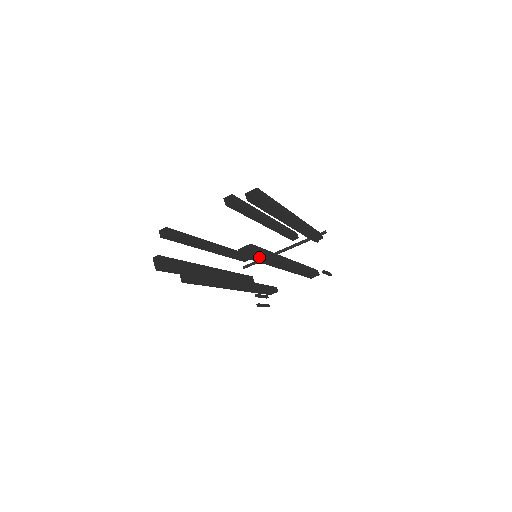
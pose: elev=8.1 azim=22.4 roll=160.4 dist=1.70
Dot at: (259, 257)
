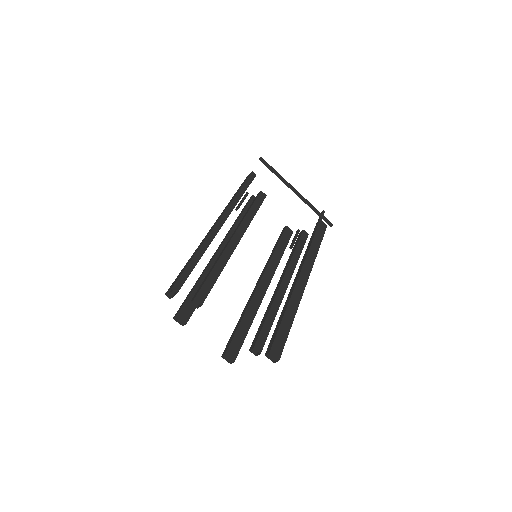
Dot at: occluded
